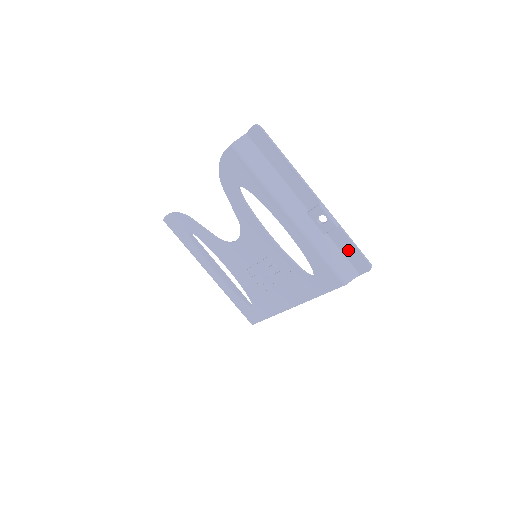
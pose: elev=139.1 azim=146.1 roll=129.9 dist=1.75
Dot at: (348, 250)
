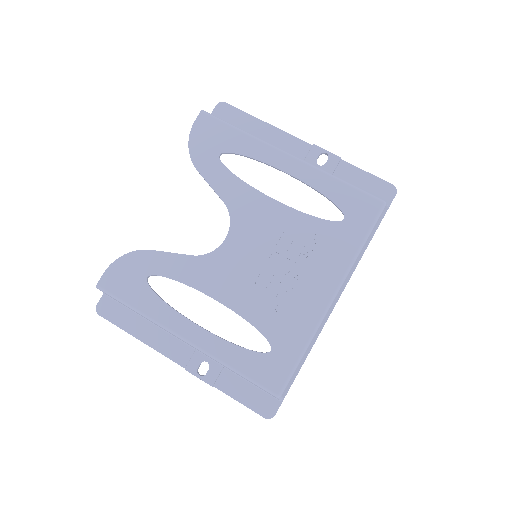
Dot at: (363, 183)
